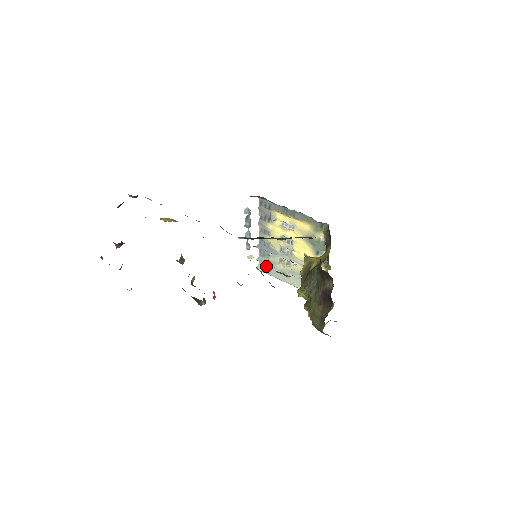
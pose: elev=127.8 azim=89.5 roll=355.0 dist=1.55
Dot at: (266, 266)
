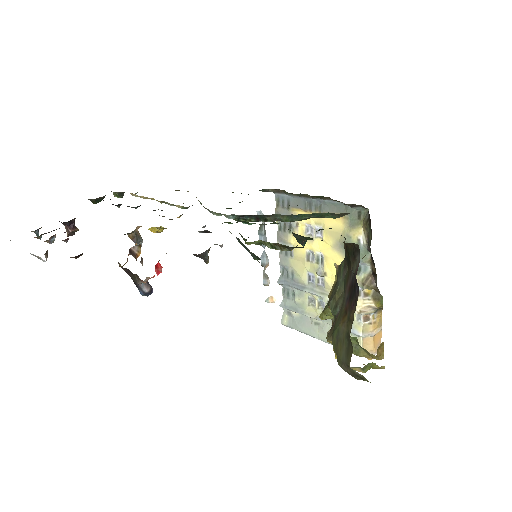
Dot at: (292, 315)
